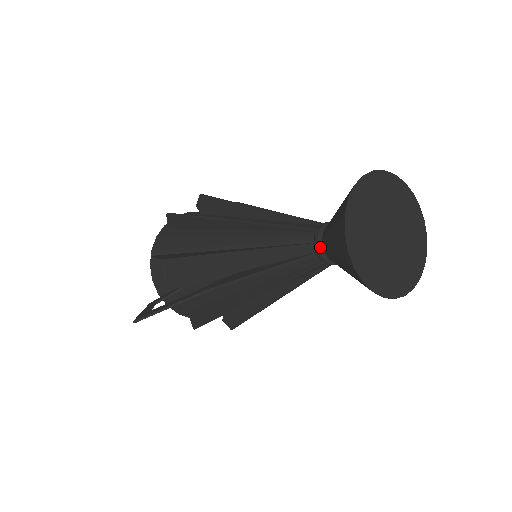
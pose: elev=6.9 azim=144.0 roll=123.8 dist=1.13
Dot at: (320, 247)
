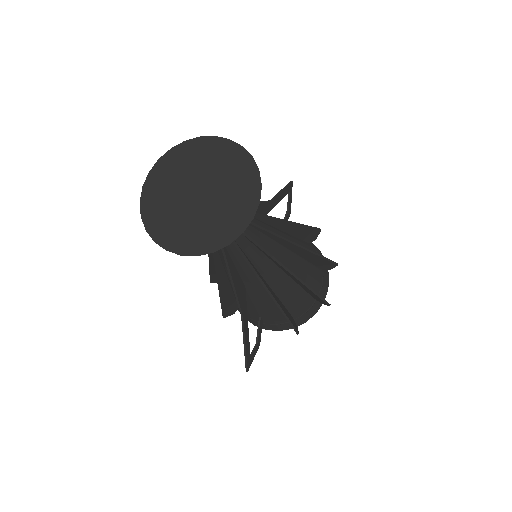
Dot at: occluded
